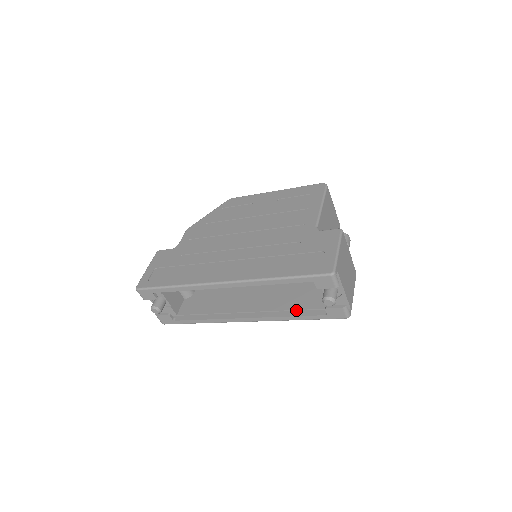
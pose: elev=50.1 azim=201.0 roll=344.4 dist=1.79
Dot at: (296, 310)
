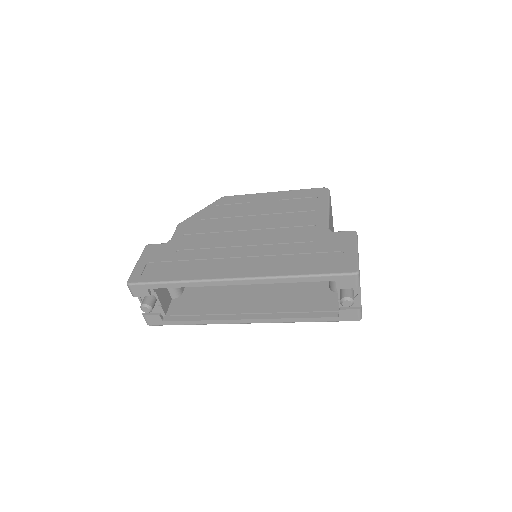
Dot at: (304, 312)
